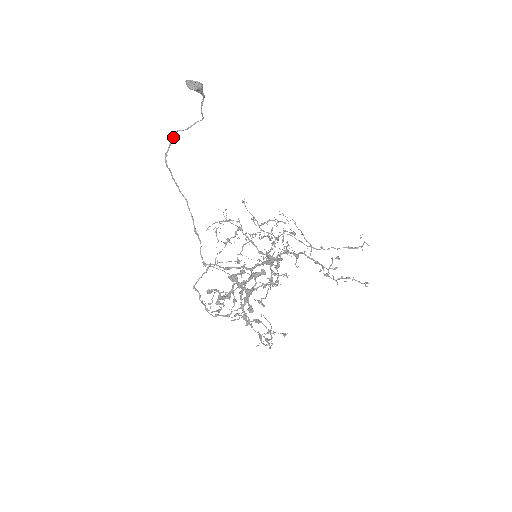
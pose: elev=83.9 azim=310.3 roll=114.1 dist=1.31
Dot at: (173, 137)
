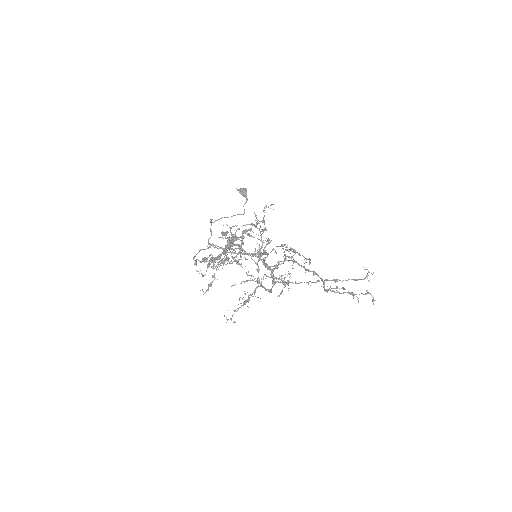
Dot at: (221, 218)
